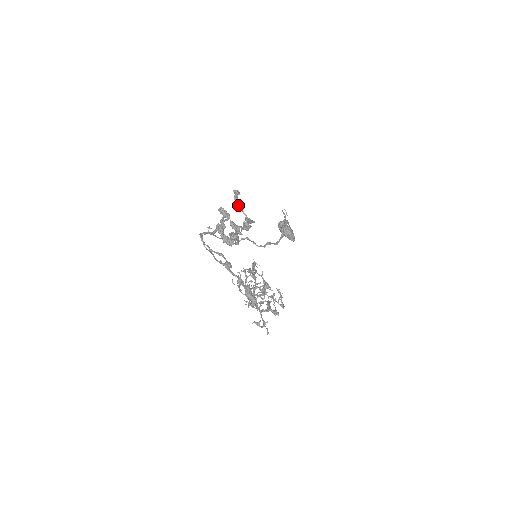
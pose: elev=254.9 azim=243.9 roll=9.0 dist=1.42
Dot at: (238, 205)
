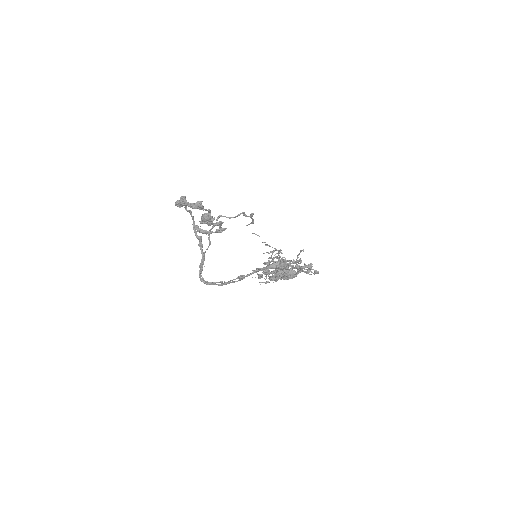
Dot at: (205, 232)
